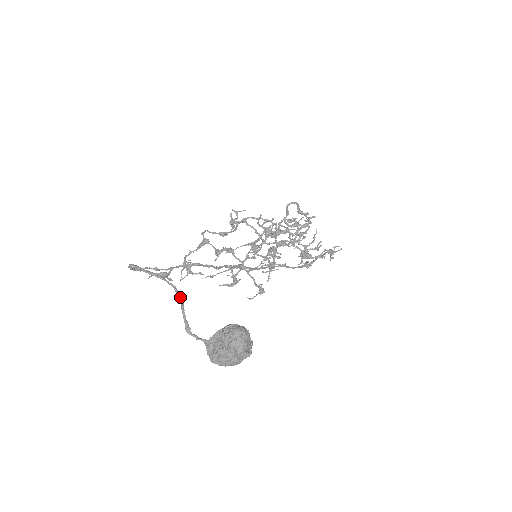
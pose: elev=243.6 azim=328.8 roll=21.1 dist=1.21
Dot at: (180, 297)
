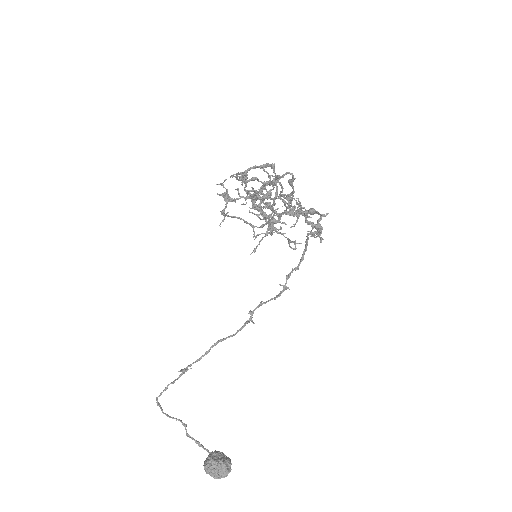
Dot at: (184, 426)
